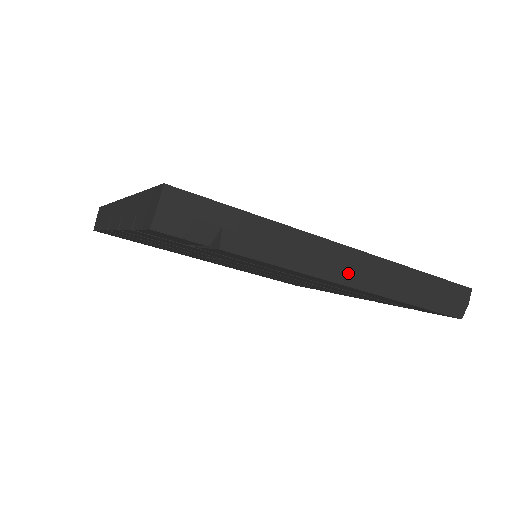
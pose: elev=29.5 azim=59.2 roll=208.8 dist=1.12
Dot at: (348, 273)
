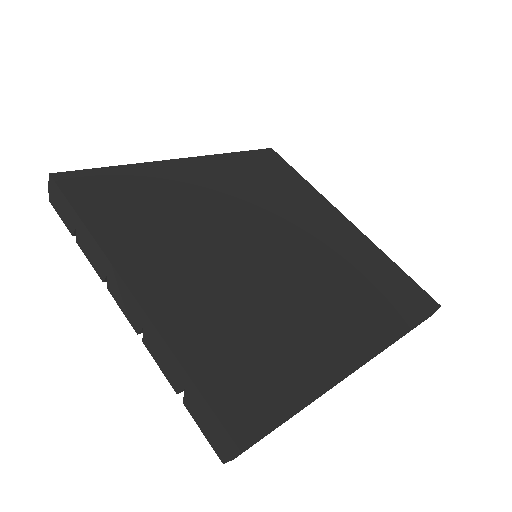
Dot at: occluded
